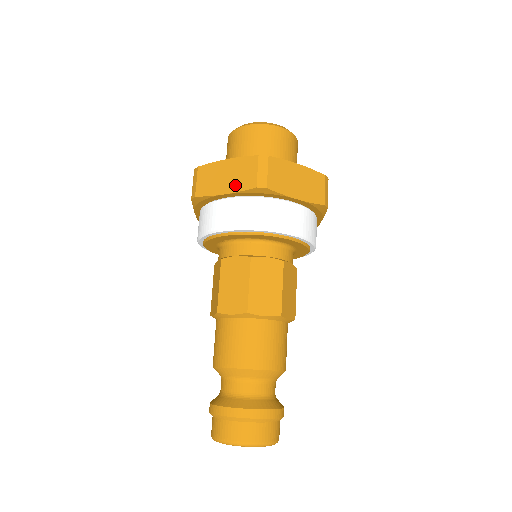
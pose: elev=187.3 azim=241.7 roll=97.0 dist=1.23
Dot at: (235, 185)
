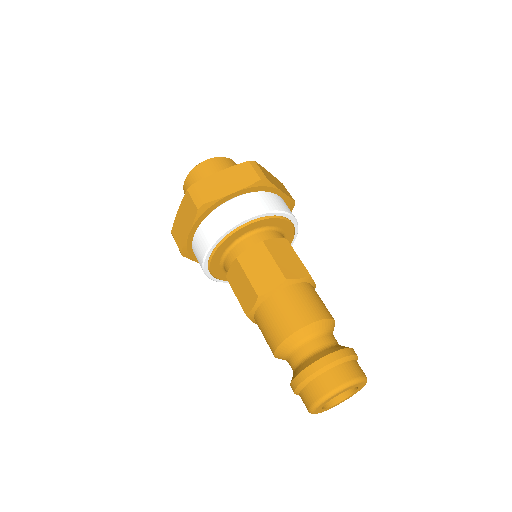
Dot at: (189, 221)
